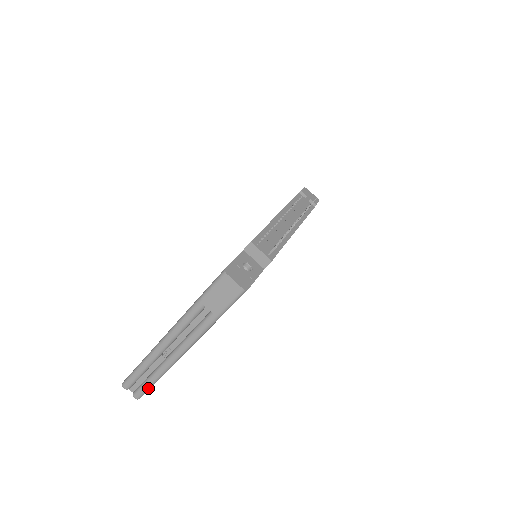
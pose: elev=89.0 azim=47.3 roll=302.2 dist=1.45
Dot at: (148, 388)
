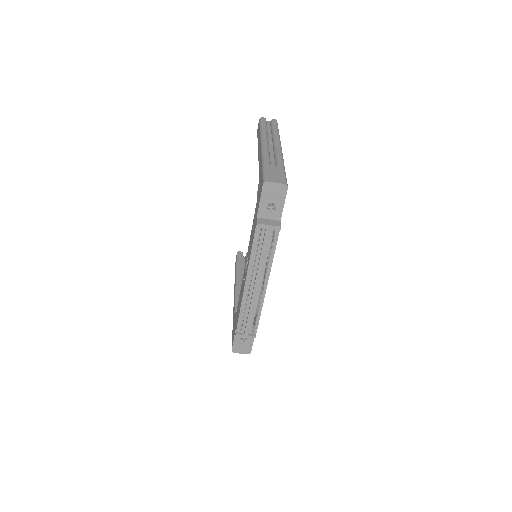
Dot at: occluded
